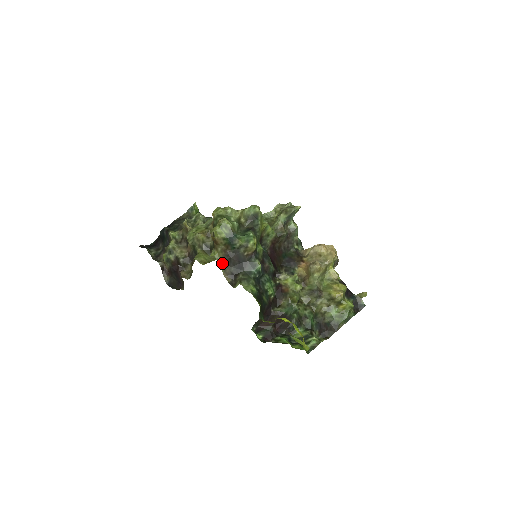
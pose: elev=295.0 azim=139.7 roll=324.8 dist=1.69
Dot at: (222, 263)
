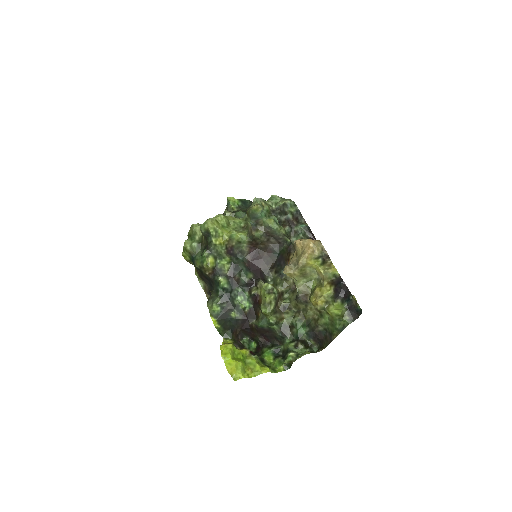
Dot at: (202, 280)
